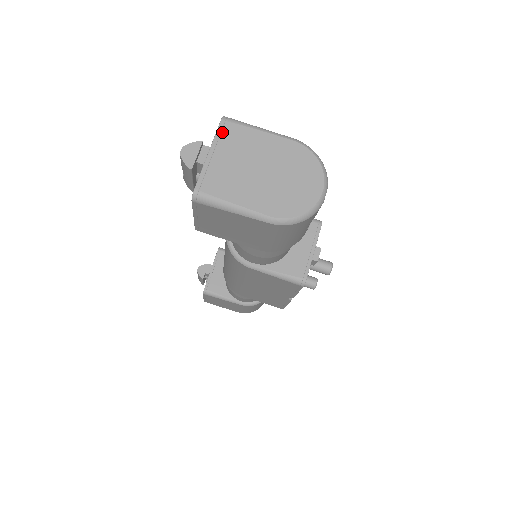
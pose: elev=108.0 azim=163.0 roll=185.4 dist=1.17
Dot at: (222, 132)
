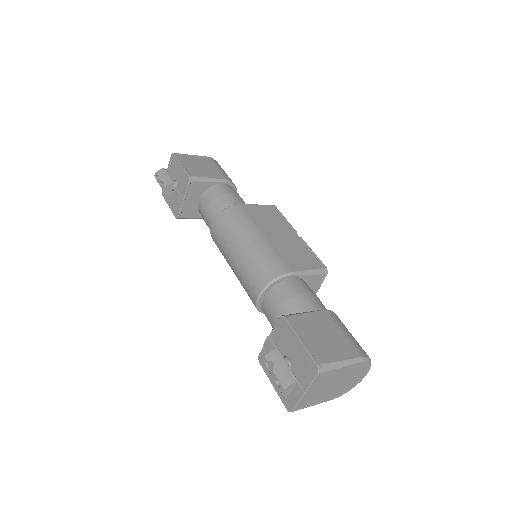
Dot at: (316, 380)
